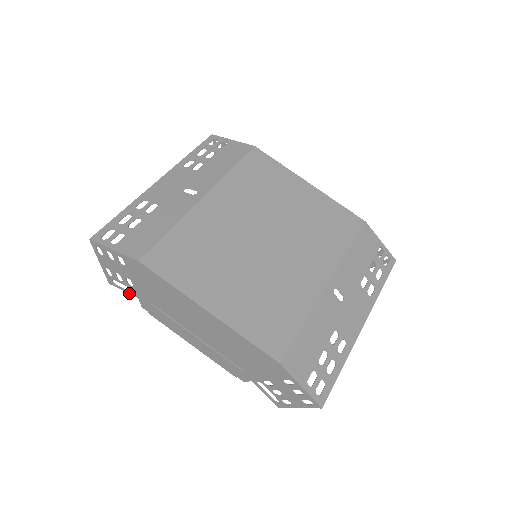
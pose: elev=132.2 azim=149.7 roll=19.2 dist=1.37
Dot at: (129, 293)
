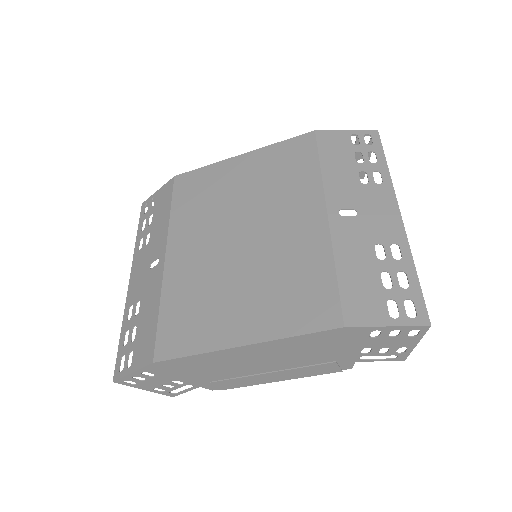
Dot at: occluded
